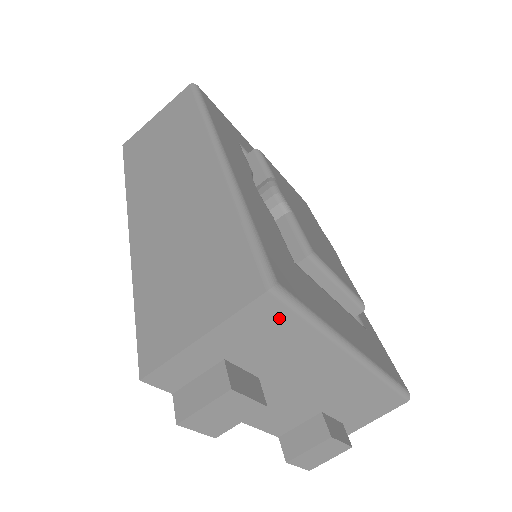
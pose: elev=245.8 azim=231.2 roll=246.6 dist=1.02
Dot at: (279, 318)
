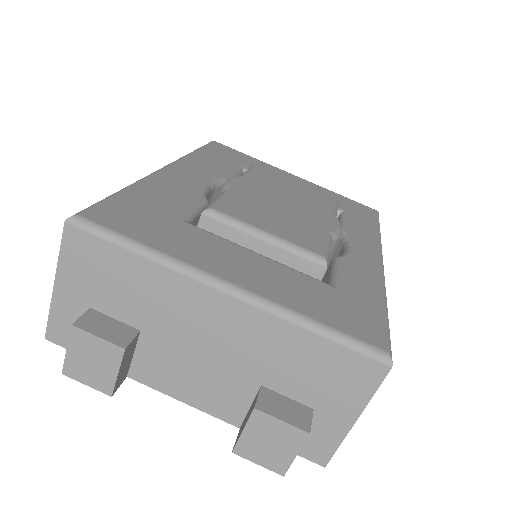
Dot at: (98, 250)
